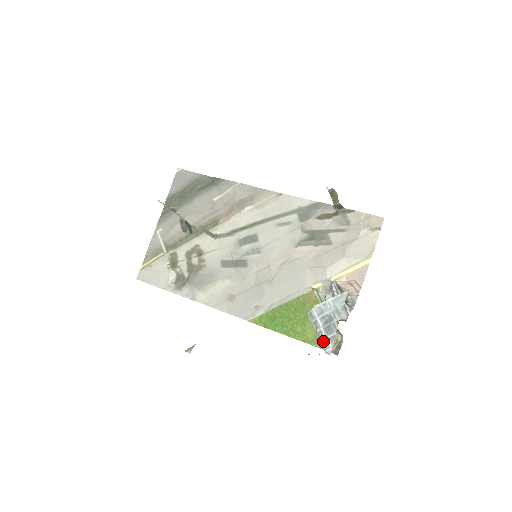
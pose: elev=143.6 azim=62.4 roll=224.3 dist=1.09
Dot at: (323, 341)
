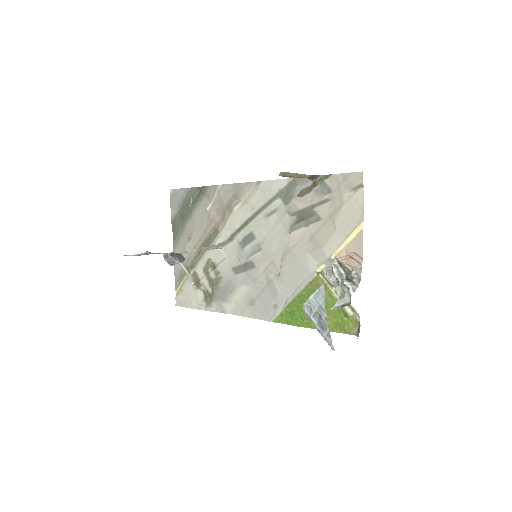
Dot at: (324, 338)
